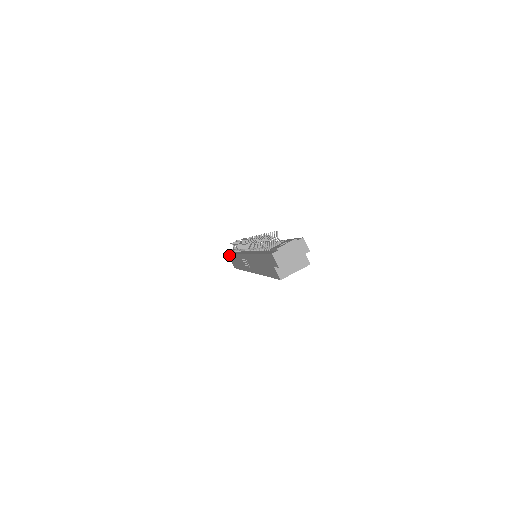
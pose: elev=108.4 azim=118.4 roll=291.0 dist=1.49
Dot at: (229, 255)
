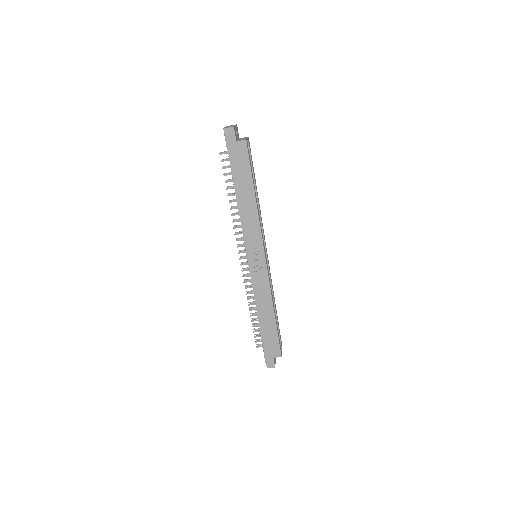
Dot at: (264, 347)
